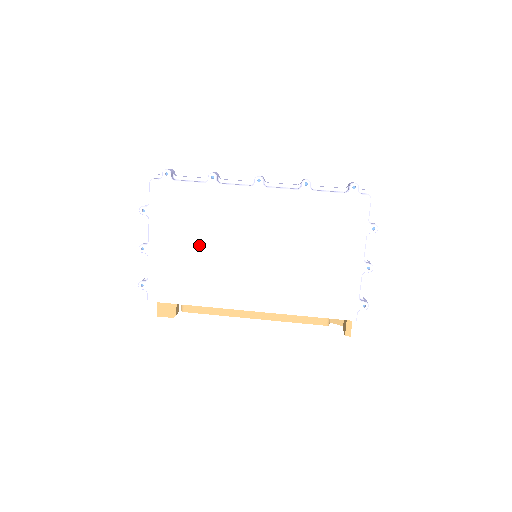
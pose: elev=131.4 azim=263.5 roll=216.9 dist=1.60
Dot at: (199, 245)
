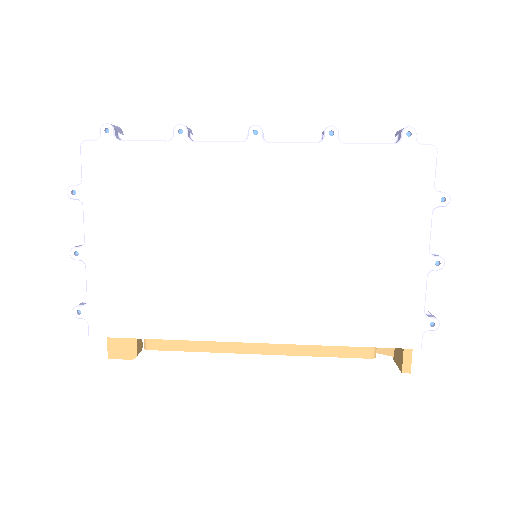
Dot at: (165, 242)
